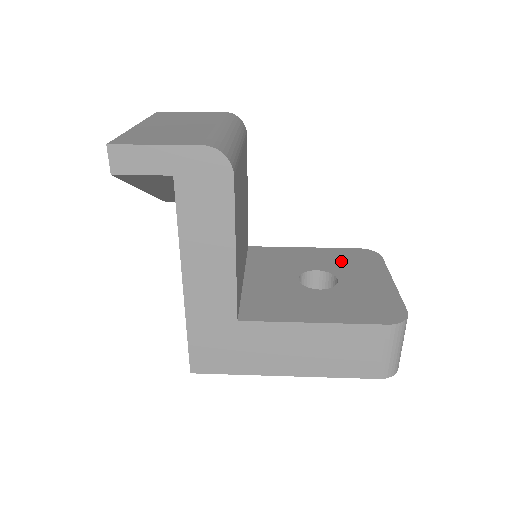
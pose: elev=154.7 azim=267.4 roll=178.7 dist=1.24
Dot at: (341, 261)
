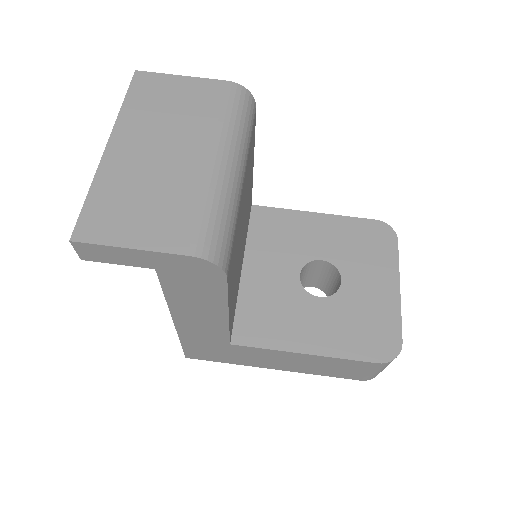
Dot at: (351, 245)
